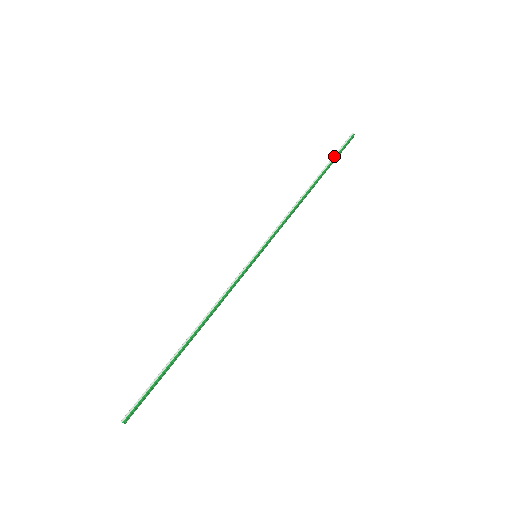
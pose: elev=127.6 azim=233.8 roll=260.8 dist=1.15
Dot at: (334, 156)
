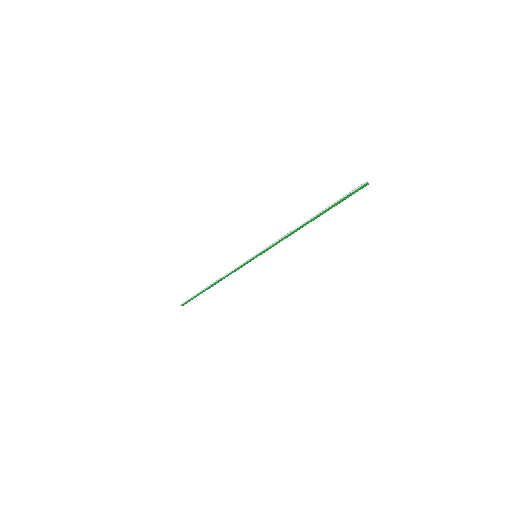
Dot at: (338, 200)
